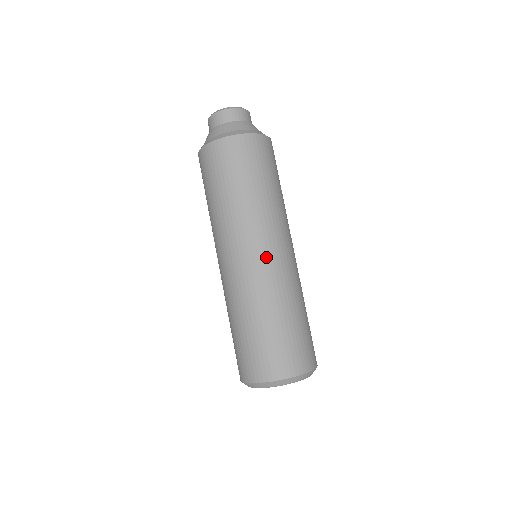
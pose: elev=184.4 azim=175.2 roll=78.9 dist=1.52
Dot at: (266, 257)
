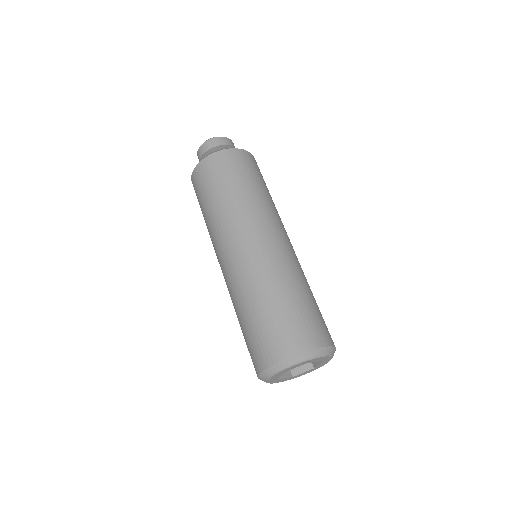
Dot at: (277, 240)
